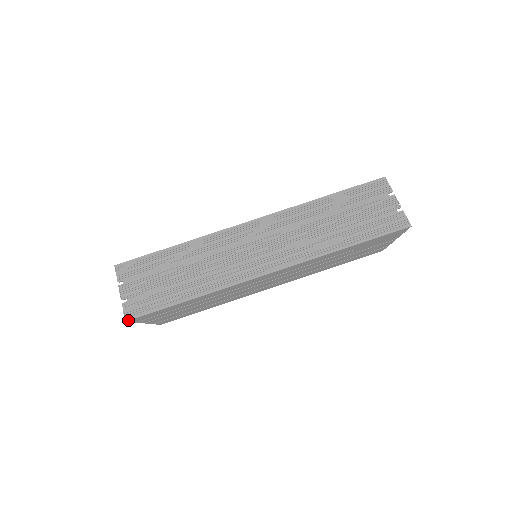
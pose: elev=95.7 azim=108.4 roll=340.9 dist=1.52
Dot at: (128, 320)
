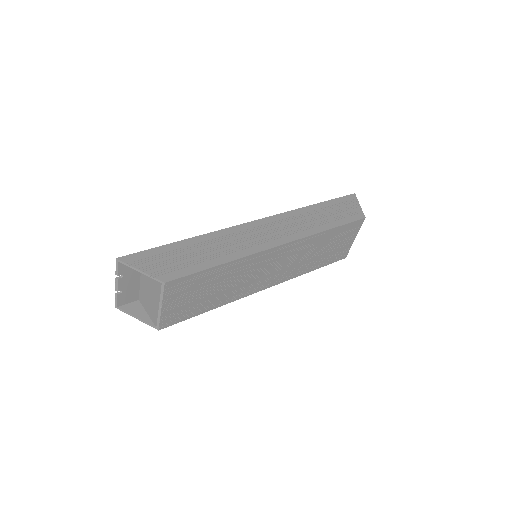
Dot at: (119, 258)
